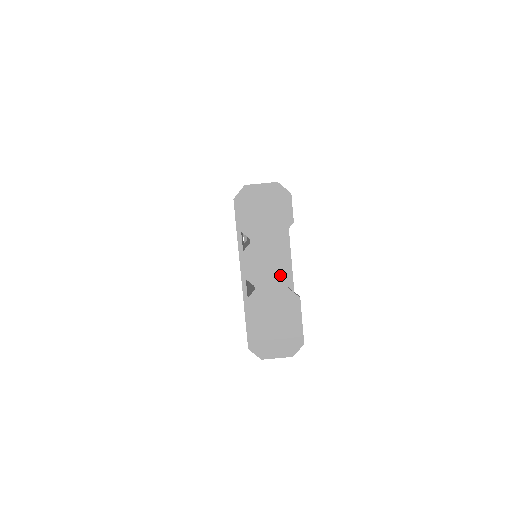
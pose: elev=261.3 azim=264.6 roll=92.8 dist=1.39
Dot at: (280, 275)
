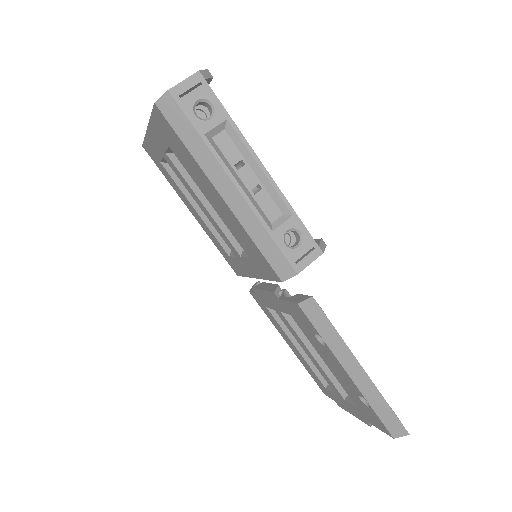
Dot at: occluded
